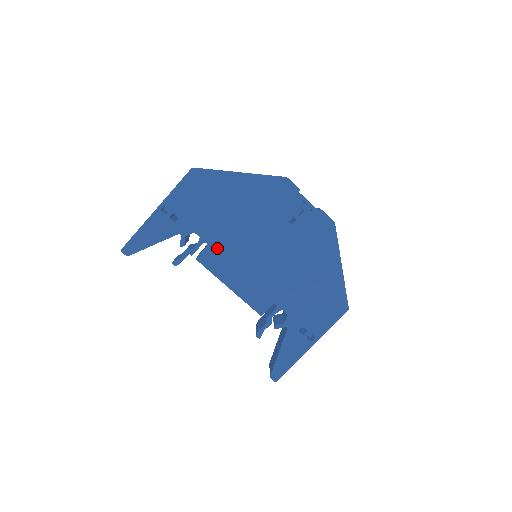
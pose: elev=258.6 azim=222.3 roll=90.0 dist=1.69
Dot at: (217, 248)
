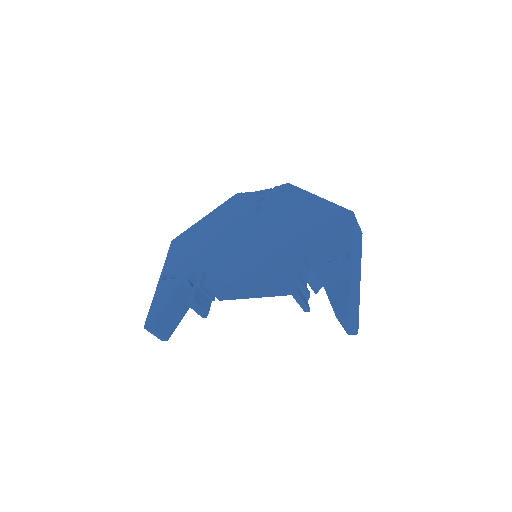
Dot at: (215, 266)
